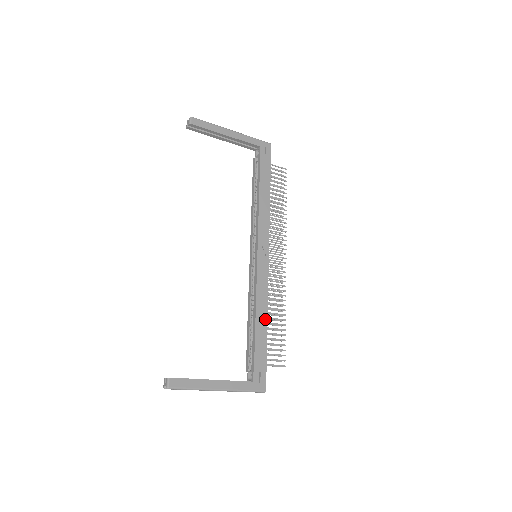
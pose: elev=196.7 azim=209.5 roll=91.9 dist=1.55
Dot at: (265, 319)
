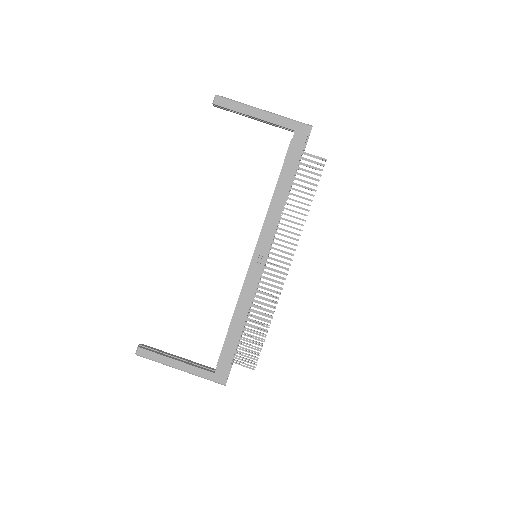
Dot at: (242, 322)
